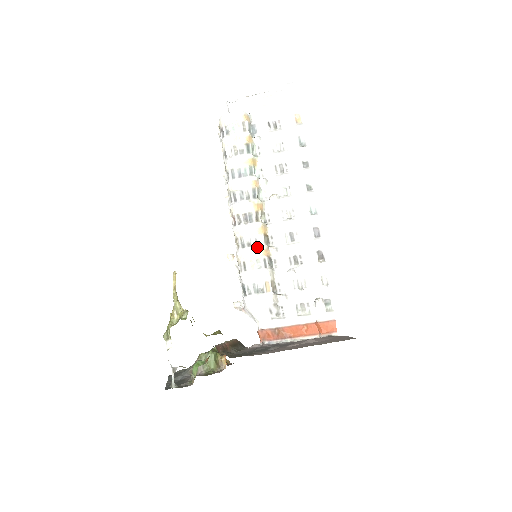
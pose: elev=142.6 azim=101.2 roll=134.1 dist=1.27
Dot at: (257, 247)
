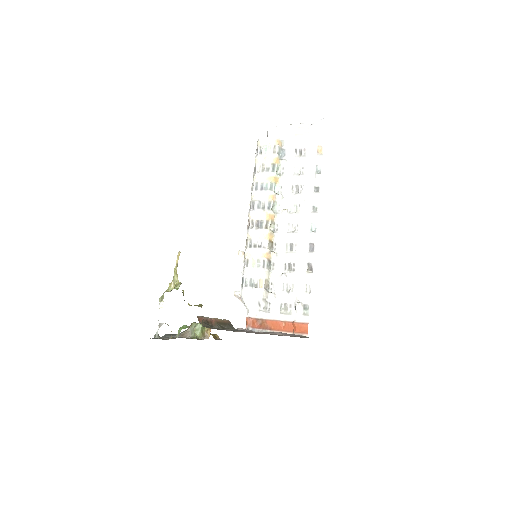
Dot at: (260, 249)
